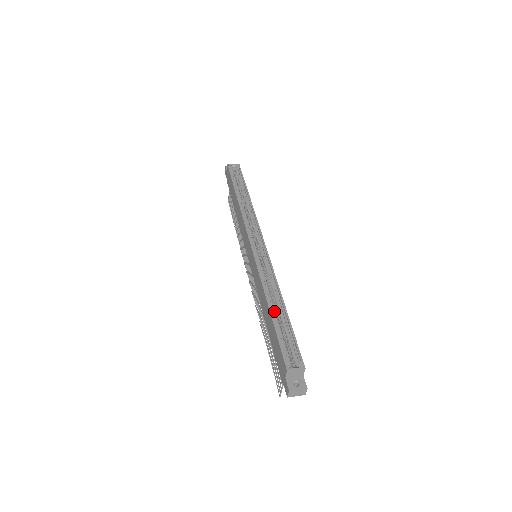
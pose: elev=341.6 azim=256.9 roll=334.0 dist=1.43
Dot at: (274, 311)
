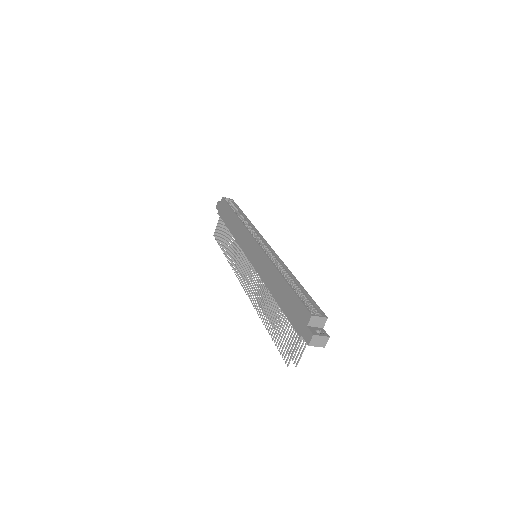
Dot at: occluded
